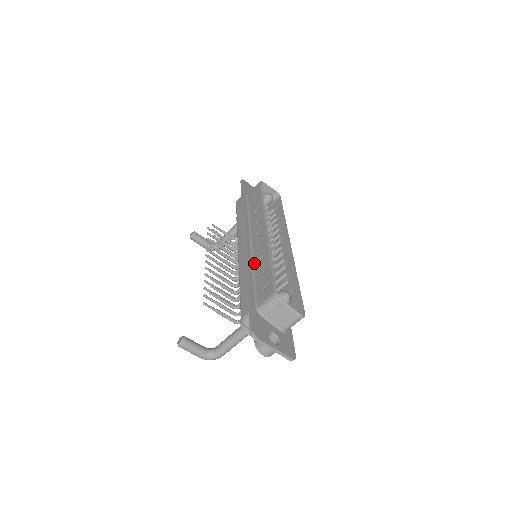
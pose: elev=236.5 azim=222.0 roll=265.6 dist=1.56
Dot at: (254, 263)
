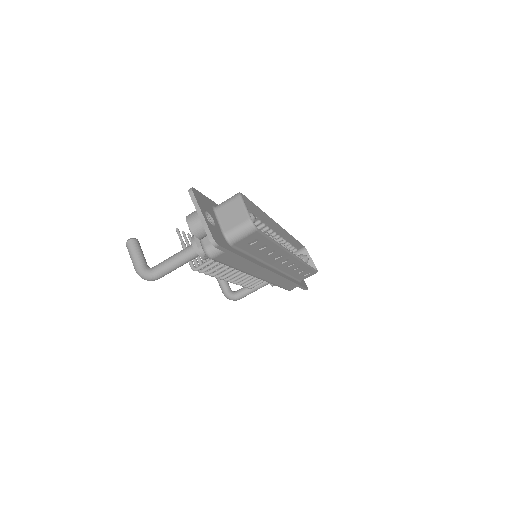
Dot at: occluded
